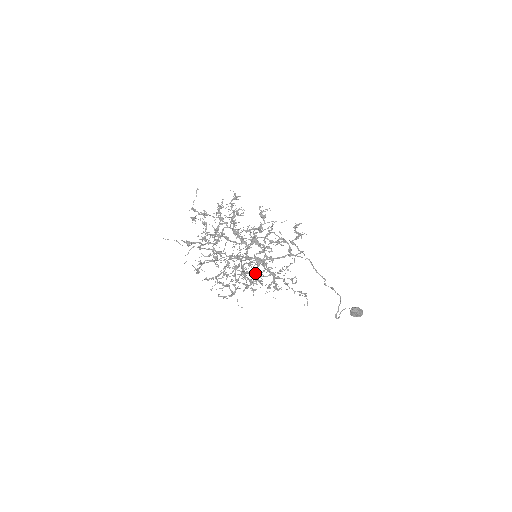
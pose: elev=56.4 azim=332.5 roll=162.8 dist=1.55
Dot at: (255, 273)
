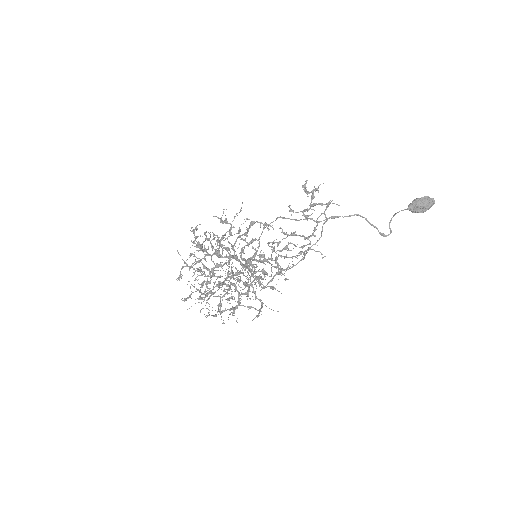
Dot at: occluded
